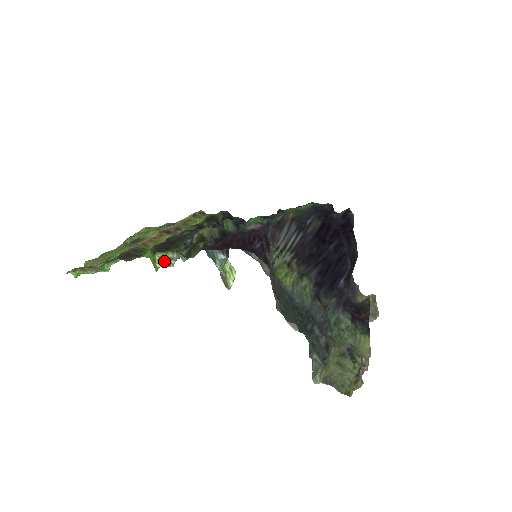
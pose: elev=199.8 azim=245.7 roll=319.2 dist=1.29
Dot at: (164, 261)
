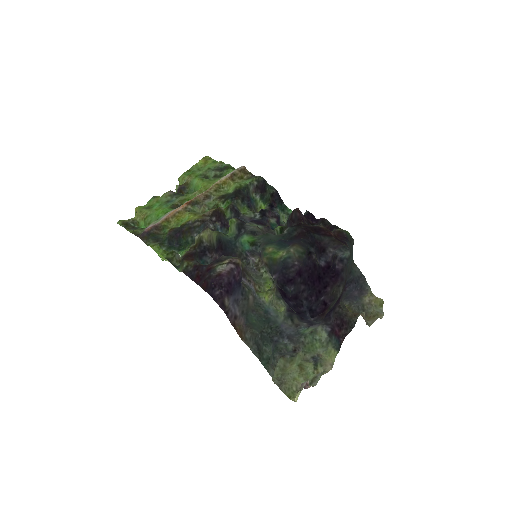
Dot at: occluded
